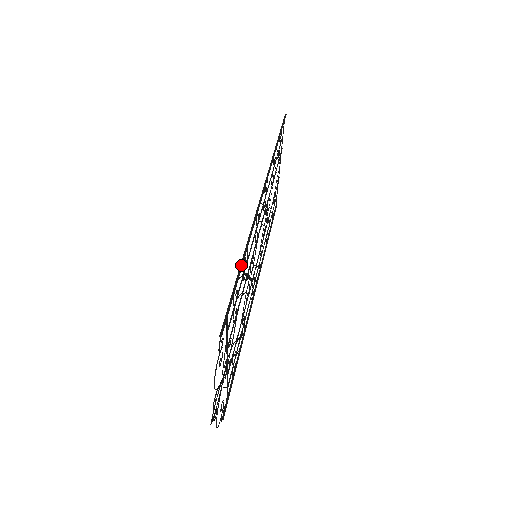
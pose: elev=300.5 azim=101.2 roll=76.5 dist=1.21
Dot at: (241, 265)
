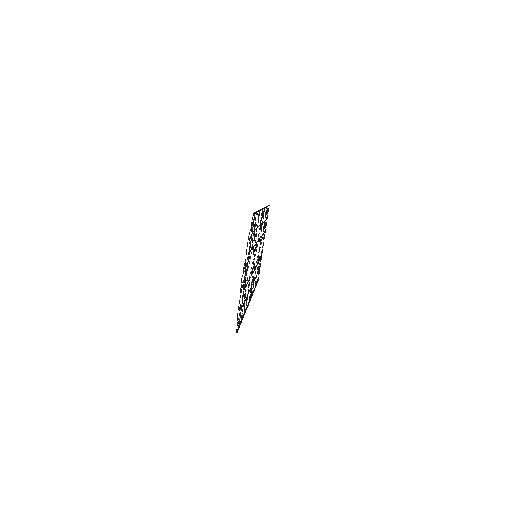
Dot at: (258, 210)
